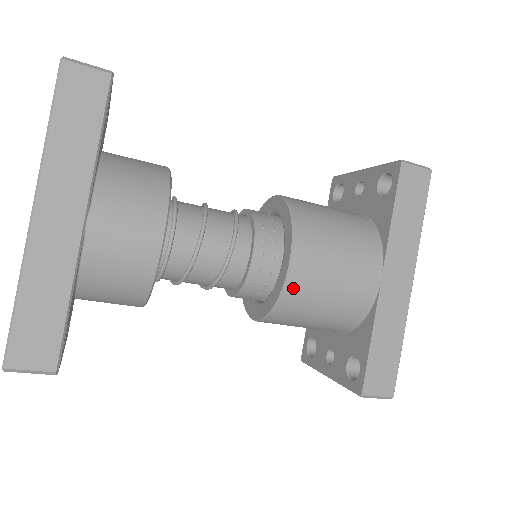
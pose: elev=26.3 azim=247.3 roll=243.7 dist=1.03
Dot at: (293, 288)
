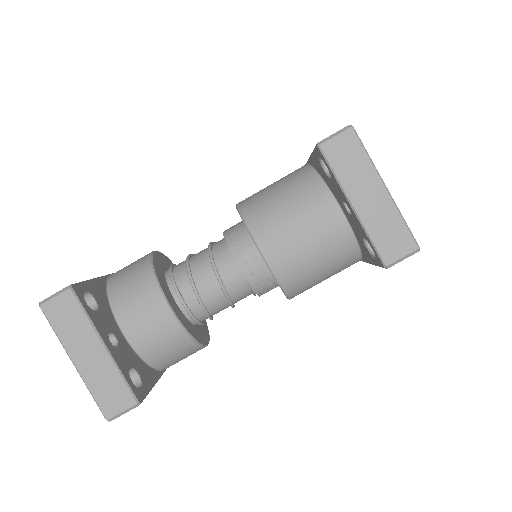
Dot at: (243, 203)
